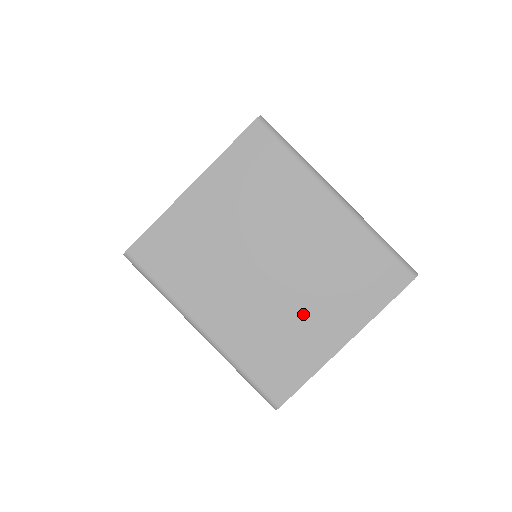
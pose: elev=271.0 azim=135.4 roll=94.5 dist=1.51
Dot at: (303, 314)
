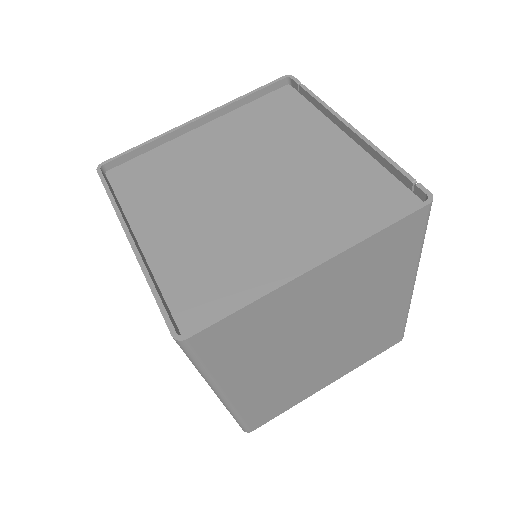
Dot at: (318, 372)
